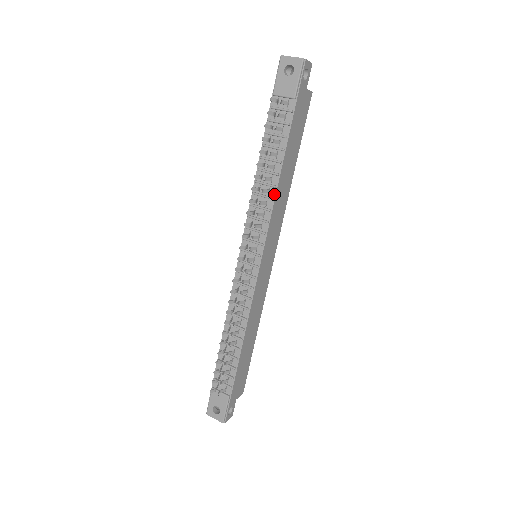
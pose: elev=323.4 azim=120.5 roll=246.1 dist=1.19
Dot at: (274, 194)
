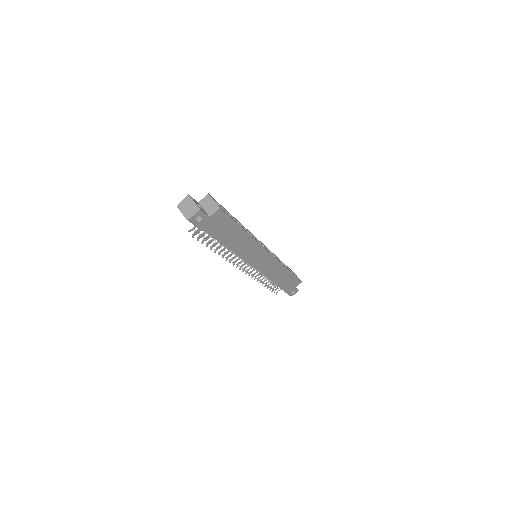
Dot at: (234, 253)
